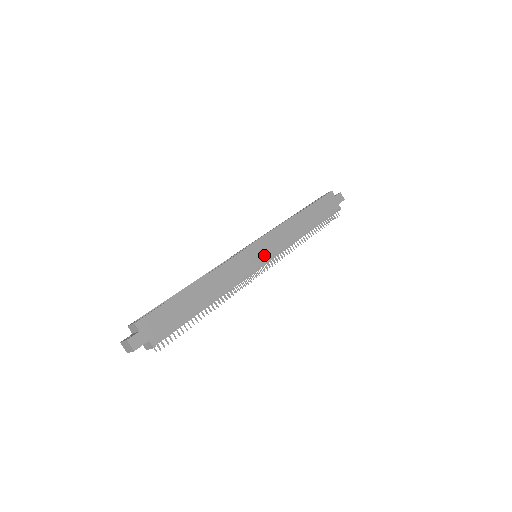
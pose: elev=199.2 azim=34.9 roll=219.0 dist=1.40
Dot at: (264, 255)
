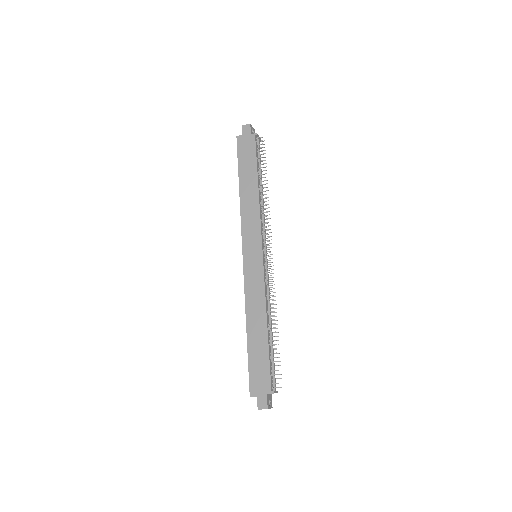
Dot at: (256, 251)
